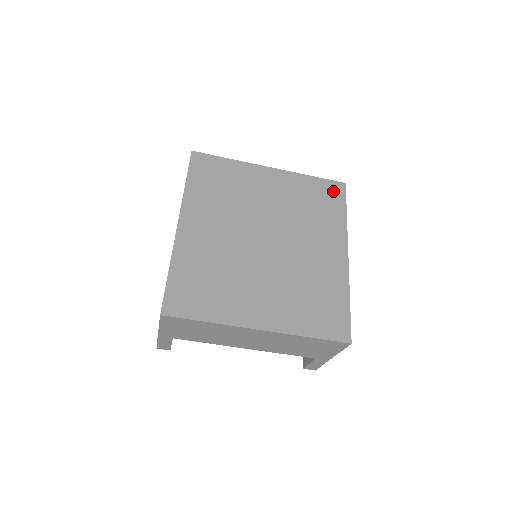
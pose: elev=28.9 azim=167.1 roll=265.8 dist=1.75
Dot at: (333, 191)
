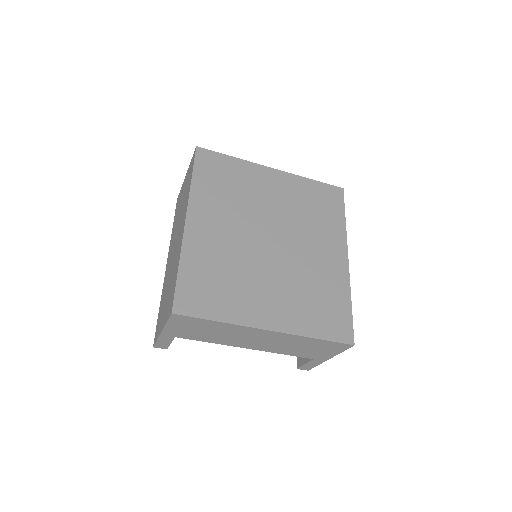
Dot at: (332, 195)
